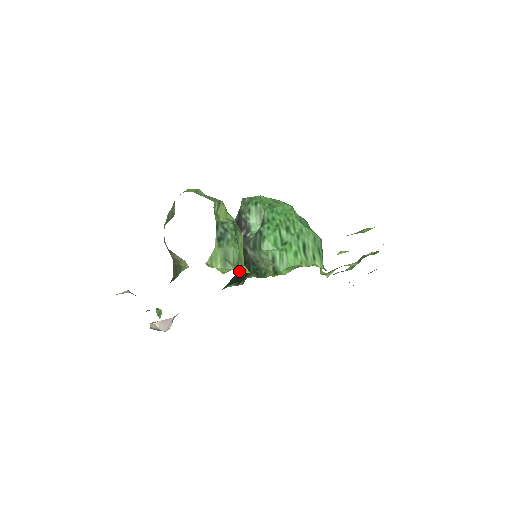
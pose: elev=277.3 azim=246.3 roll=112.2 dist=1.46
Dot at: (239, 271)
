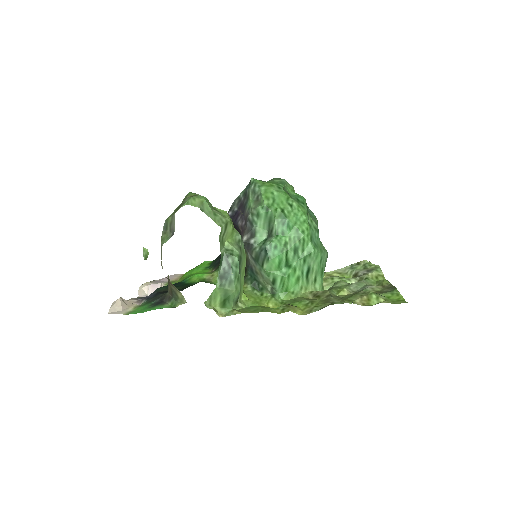
Dot at: (237, 309)
